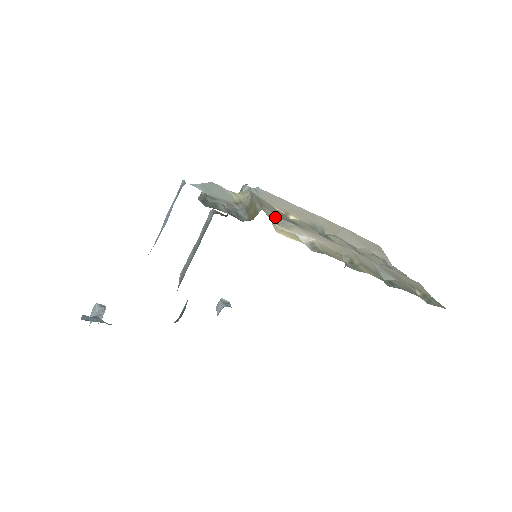
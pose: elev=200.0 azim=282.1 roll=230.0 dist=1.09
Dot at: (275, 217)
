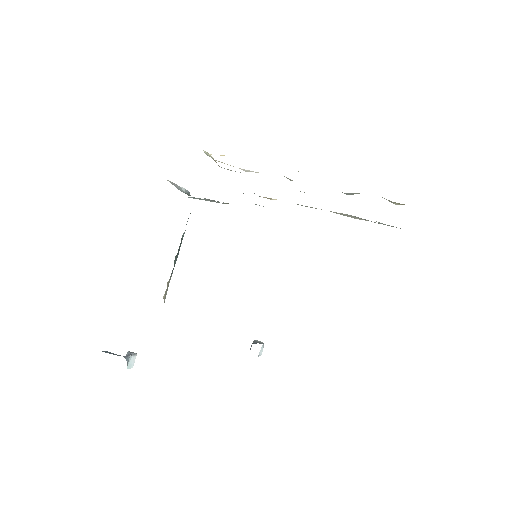
Dot at: occluded
